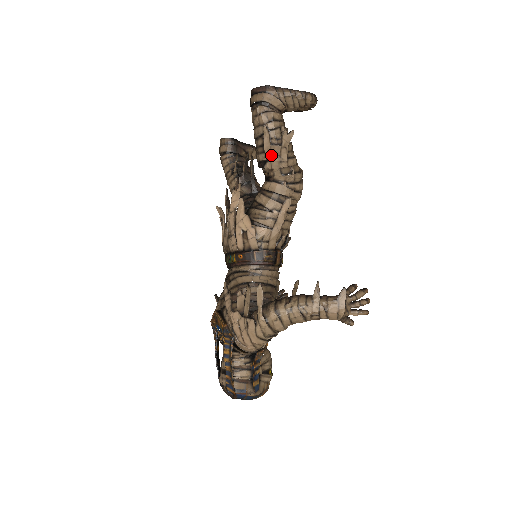
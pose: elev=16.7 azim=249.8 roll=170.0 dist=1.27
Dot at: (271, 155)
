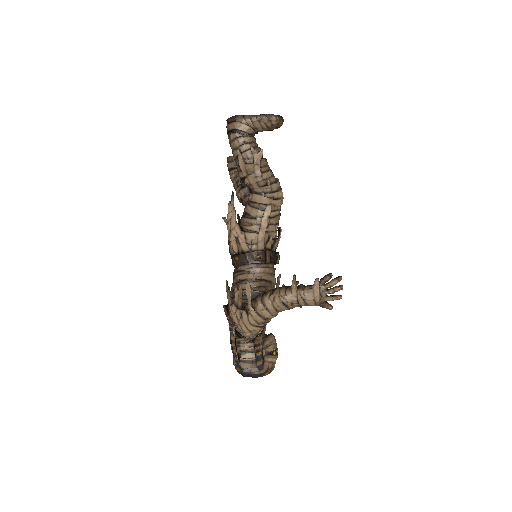
Dot at: (247, 172)
